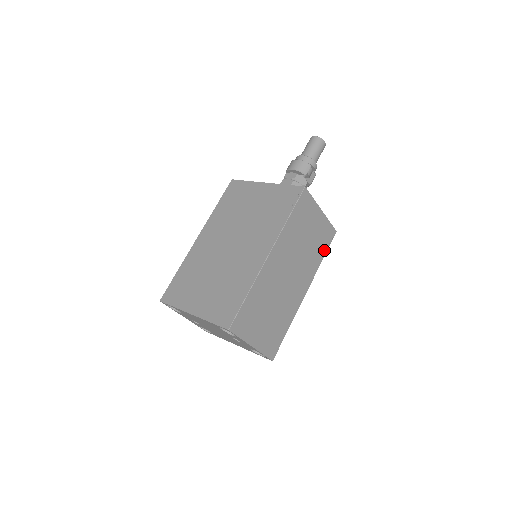
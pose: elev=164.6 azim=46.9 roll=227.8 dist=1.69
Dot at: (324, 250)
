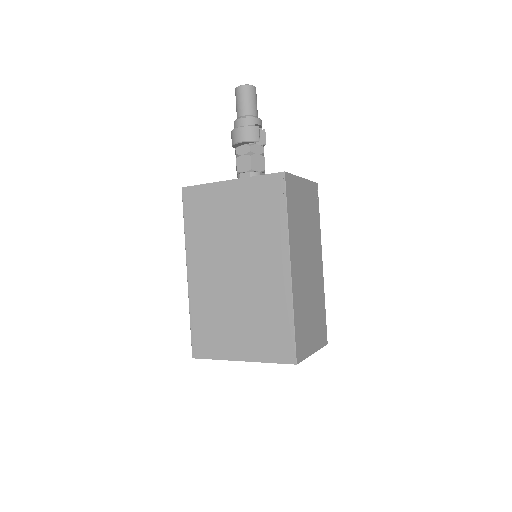
Dot at: (317, 211)
